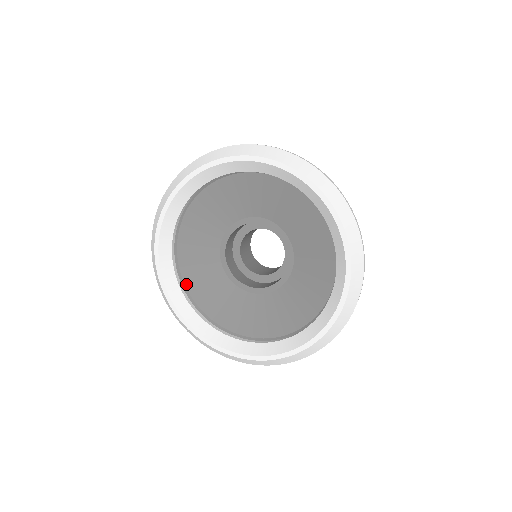
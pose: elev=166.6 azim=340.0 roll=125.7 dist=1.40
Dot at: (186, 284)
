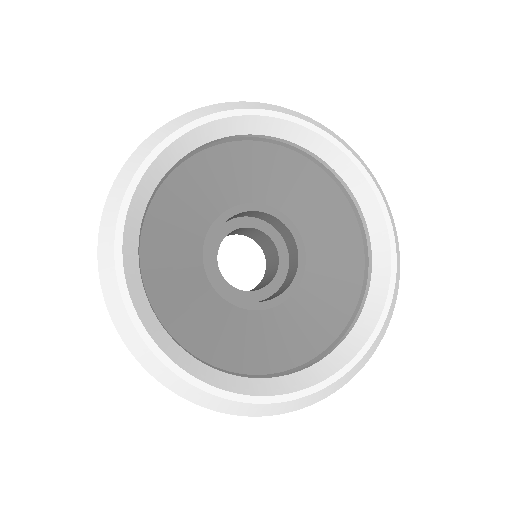
Dot at: (171, 332)
